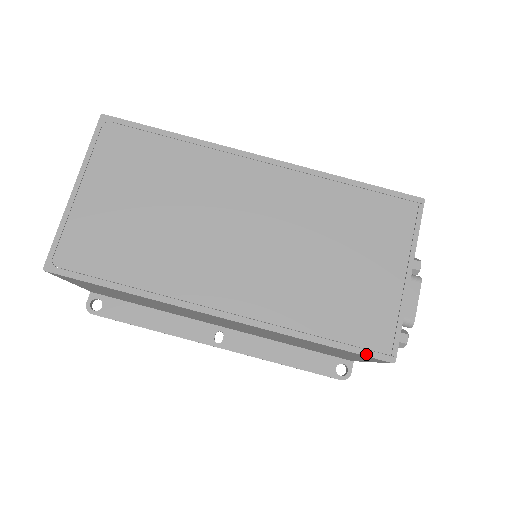
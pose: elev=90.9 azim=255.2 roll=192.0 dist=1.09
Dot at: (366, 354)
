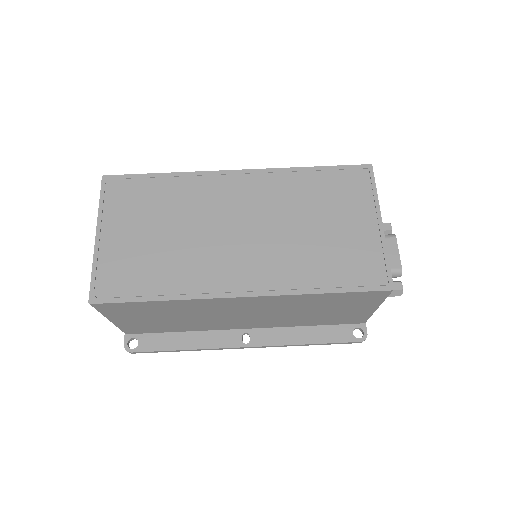
Dot at: (369, 290)
